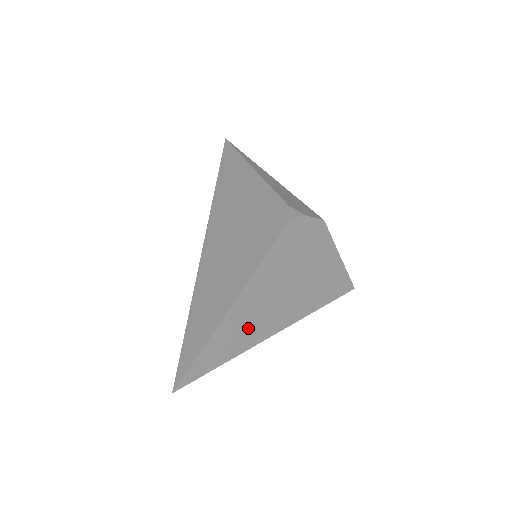
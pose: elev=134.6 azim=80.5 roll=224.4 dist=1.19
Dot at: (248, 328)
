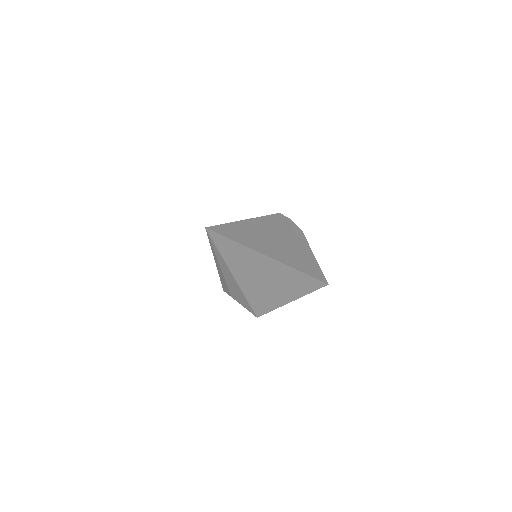
Dot at: (254, 239)
